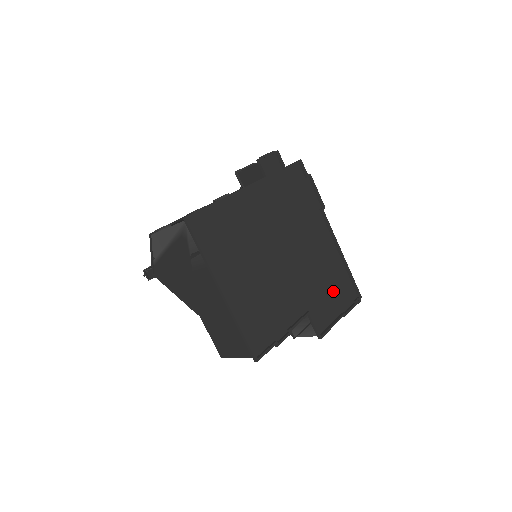
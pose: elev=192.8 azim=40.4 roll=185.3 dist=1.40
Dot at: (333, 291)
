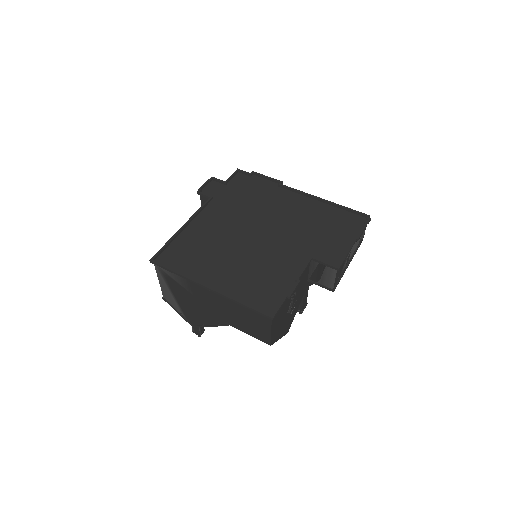
Dot at: (332, 229)
